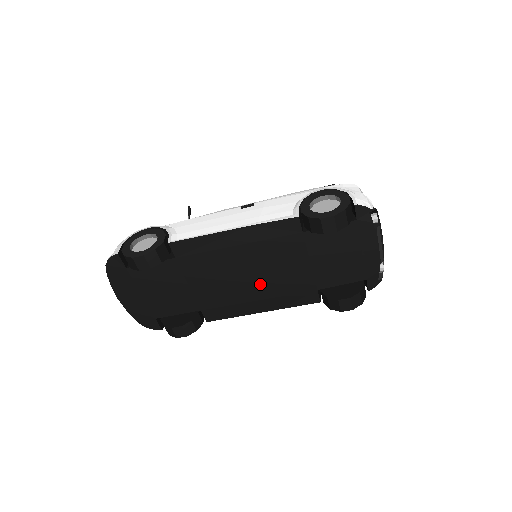
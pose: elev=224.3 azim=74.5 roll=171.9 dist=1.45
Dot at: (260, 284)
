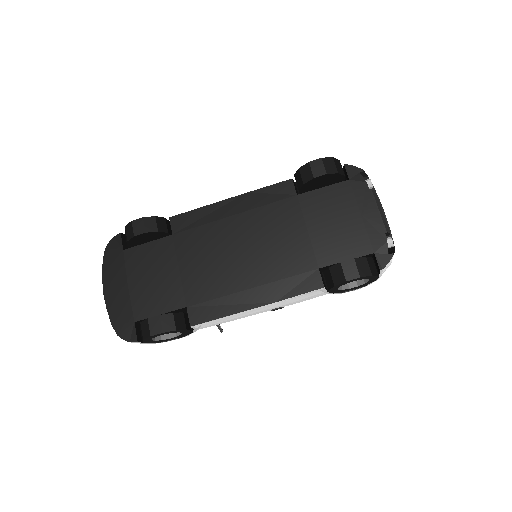
Dot at: (254, 264)
